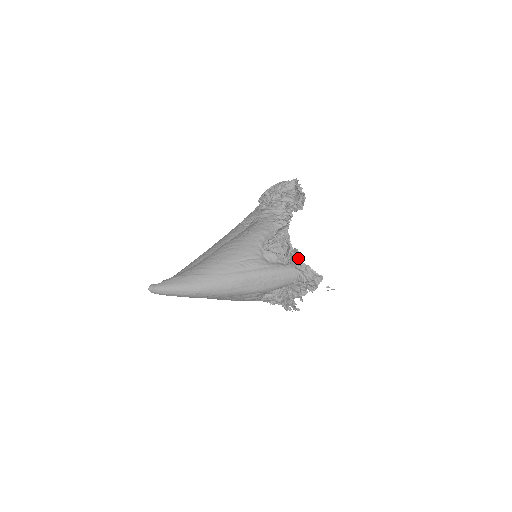
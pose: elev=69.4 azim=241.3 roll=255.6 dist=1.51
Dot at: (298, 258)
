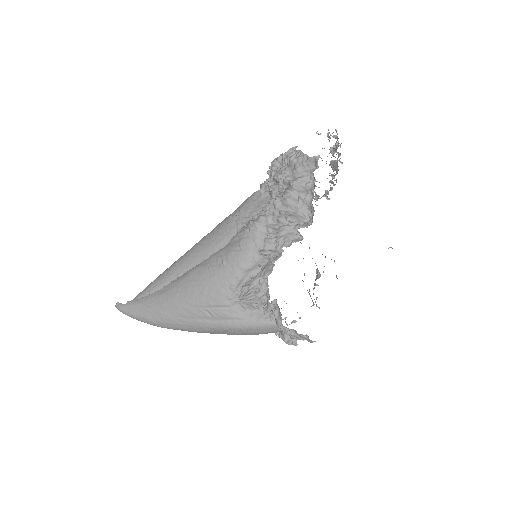
Dot at: (279, 319)
